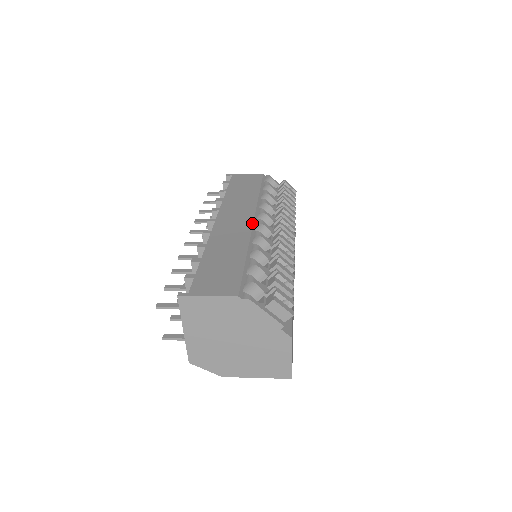
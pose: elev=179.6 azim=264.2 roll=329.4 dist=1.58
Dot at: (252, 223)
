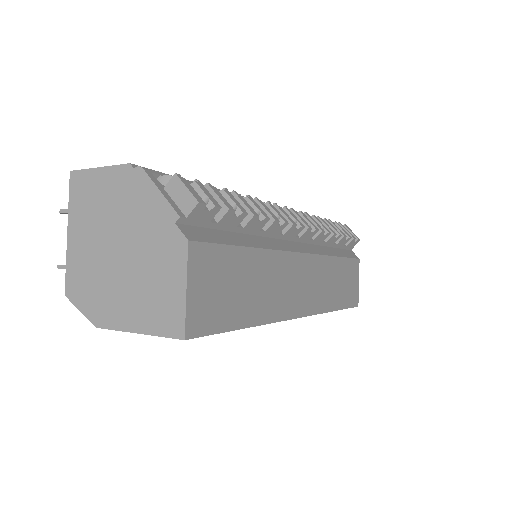
Dot at: occluded
